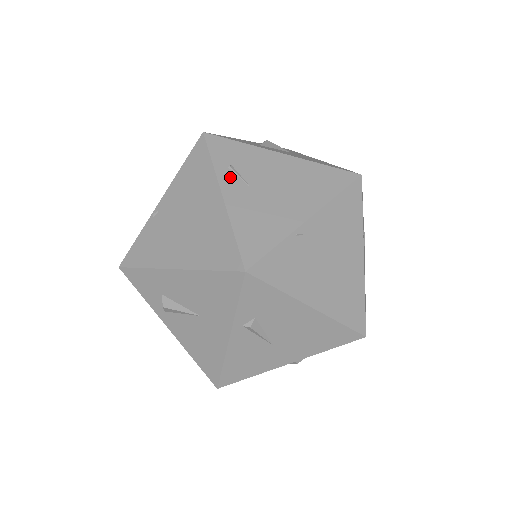
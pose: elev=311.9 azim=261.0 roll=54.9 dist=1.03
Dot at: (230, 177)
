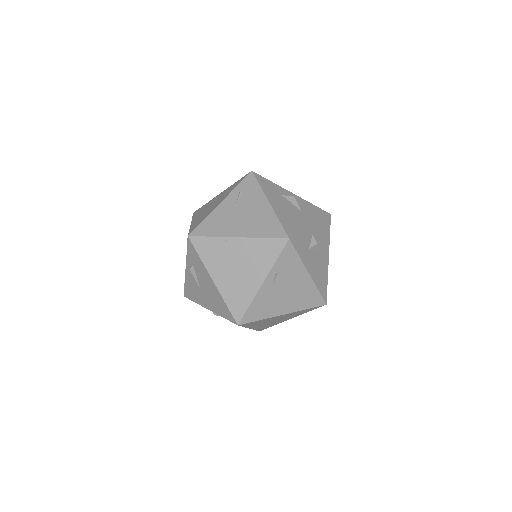
Dot at: (234, 197)
